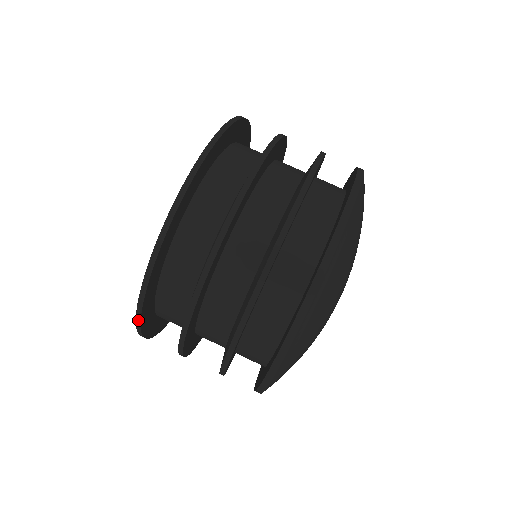
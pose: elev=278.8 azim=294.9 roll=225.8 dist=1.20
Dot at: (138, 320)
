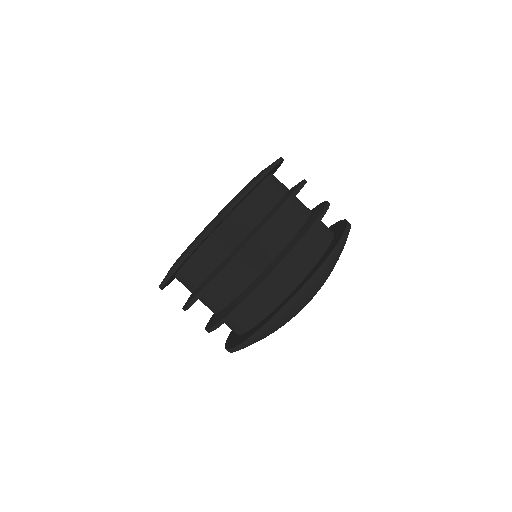
Dot at: (162, 285)
